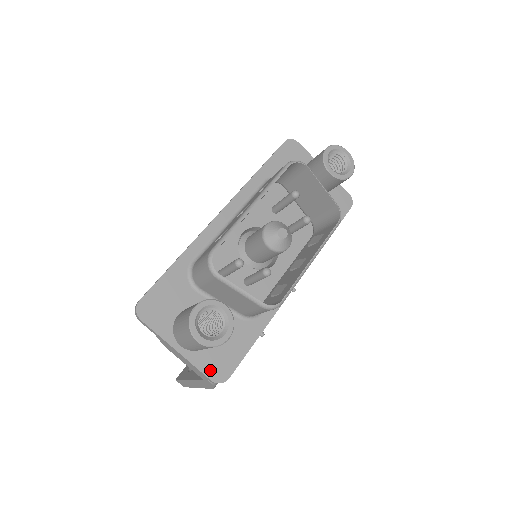
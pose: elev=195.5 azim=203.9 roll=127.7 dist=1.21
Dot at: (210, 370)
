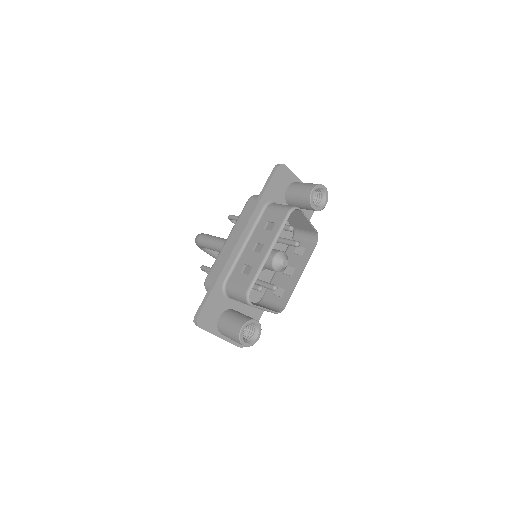
Dot at: occluded
